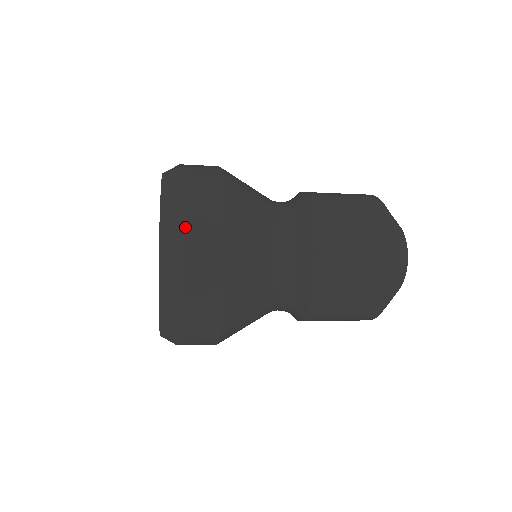
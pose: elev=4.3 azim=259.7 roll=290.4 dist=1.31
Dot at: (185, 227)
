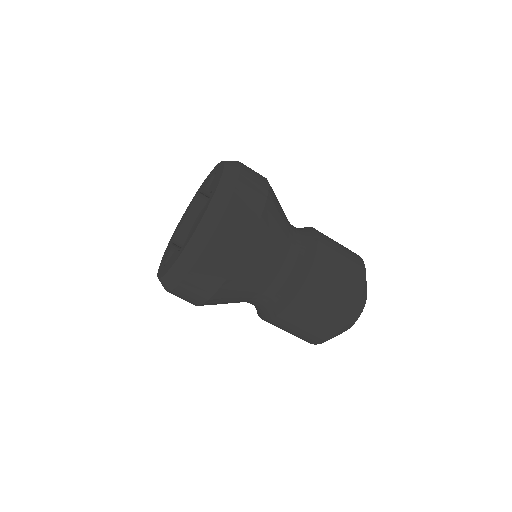
Dot at: (232, 207)
